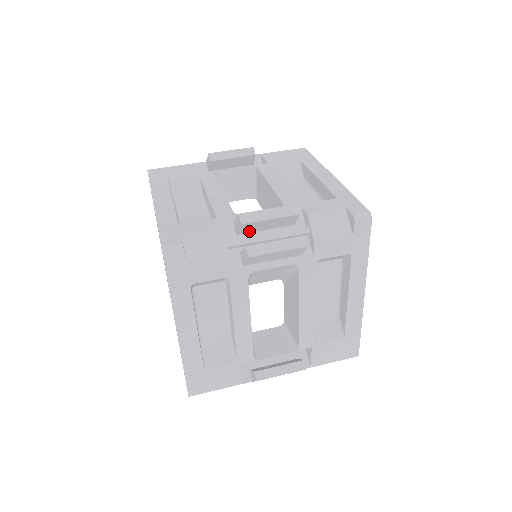
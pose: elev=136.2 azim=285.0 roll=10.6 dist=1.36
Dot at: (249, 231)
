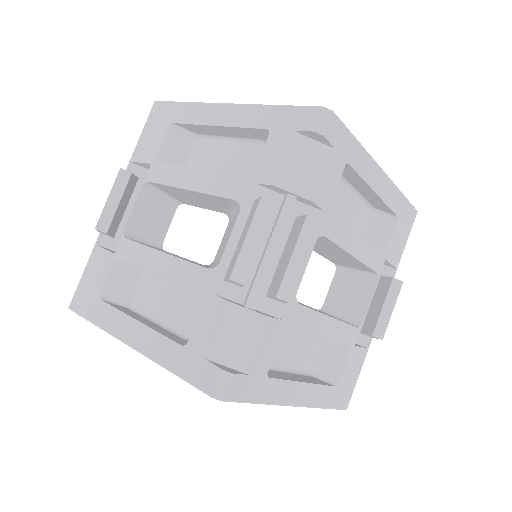
Dot at: occluded
